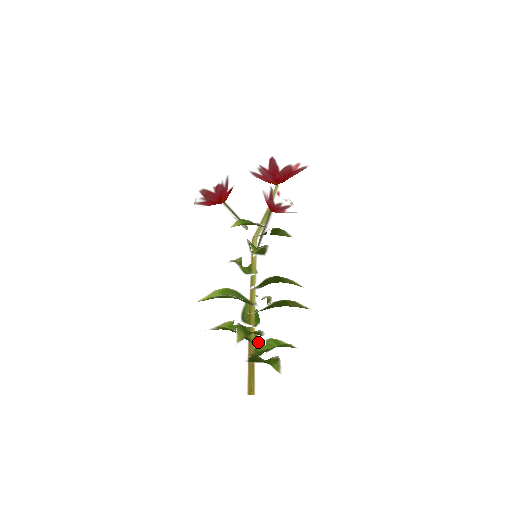
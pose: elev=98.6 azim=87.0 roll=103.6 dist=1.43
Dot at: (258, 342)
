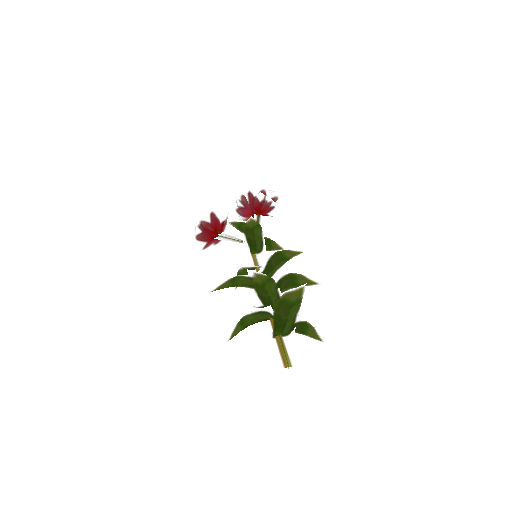
Dot at: occluded
